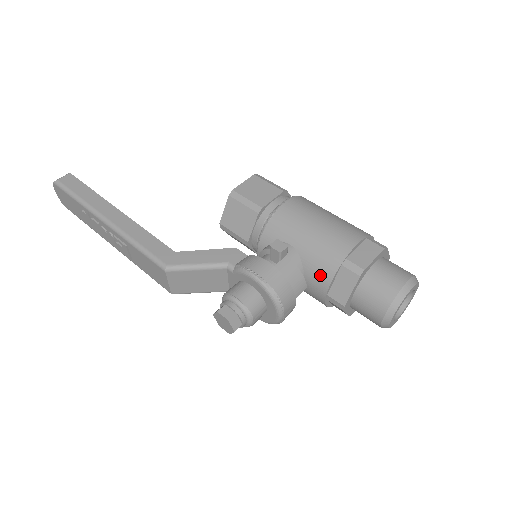
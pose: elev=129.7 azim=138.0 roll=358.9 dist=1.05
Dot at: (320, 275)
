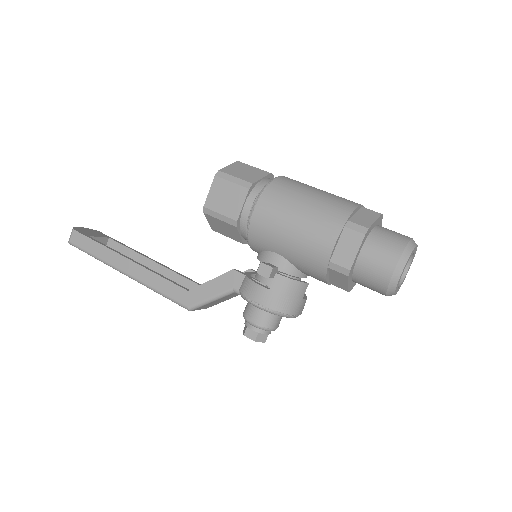
Dot at: (314, 275)
